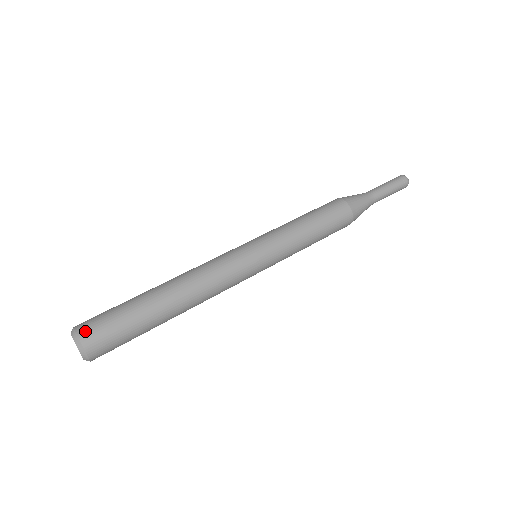
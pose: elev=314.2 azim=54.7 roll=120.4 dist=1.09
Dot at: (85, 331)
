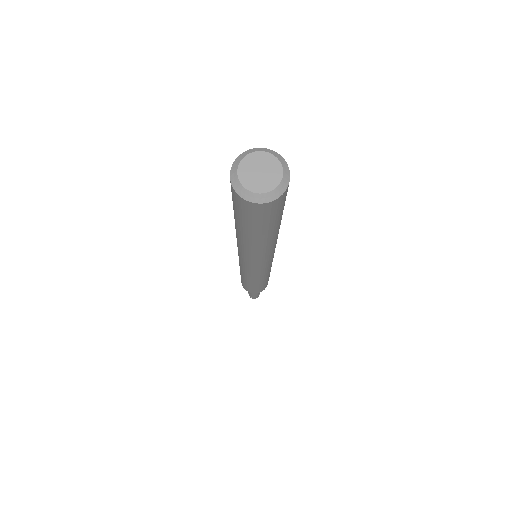
Dot at: occluded
